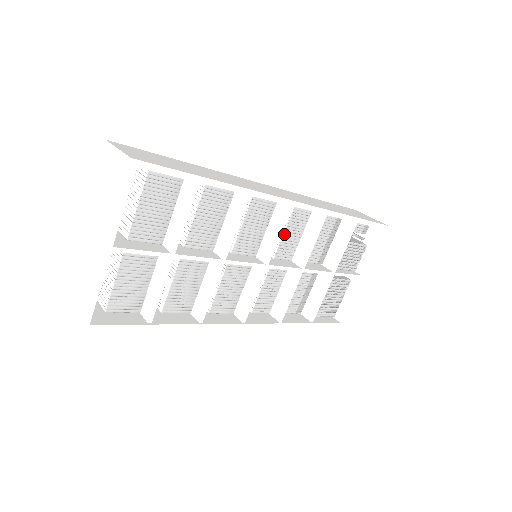
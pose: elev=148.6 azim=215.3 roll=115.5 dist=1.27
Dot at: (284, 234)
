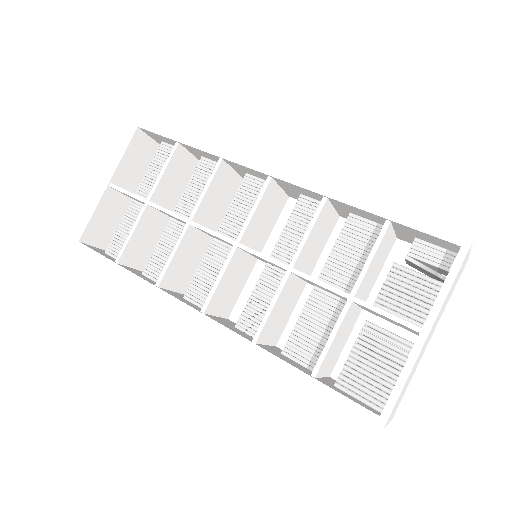
Dot at: (285, 229)
